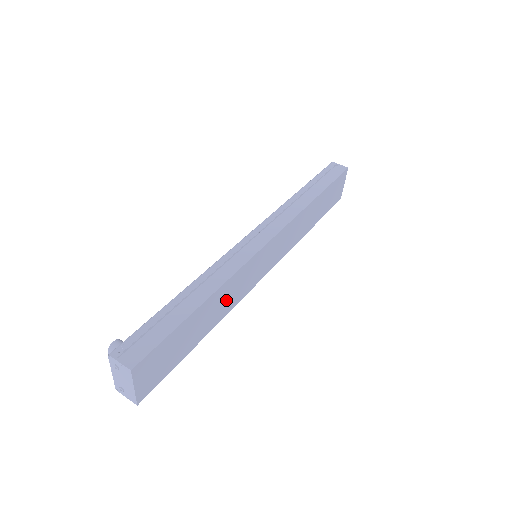
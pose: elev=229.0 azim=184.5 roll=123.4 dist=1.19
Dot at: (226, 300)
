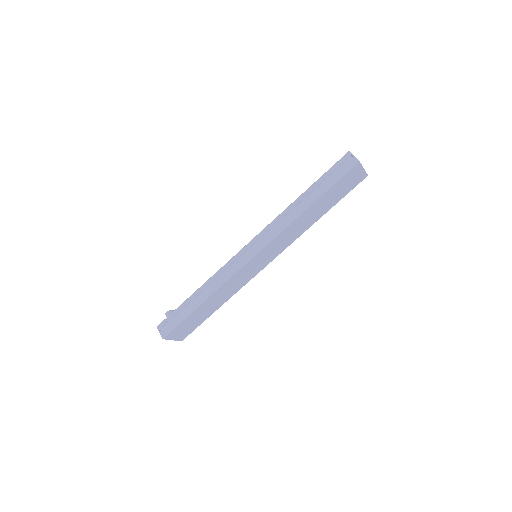
Dot at: (227, 292)
